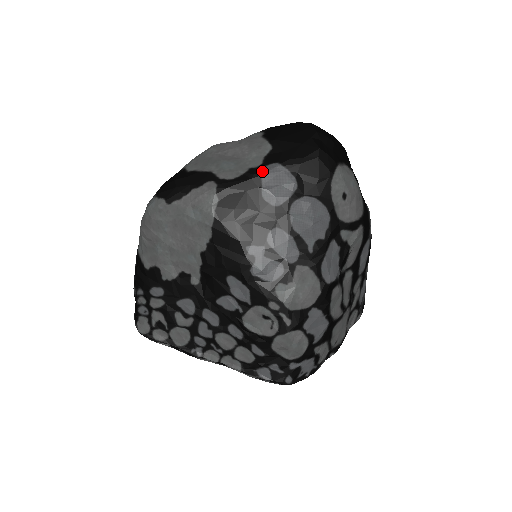
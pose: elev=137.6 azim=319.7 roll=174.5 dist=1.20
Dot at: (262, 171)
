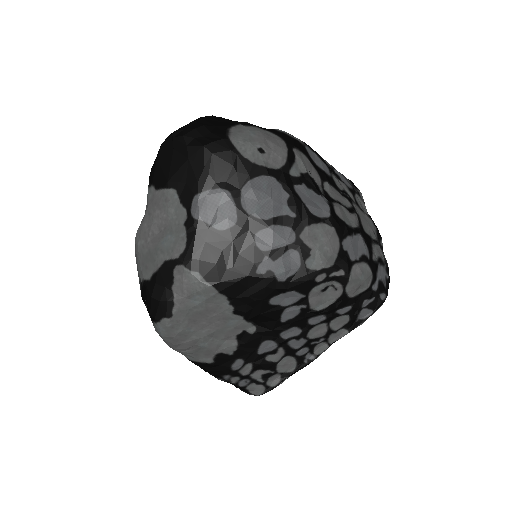
Dot at: (195, 215)
